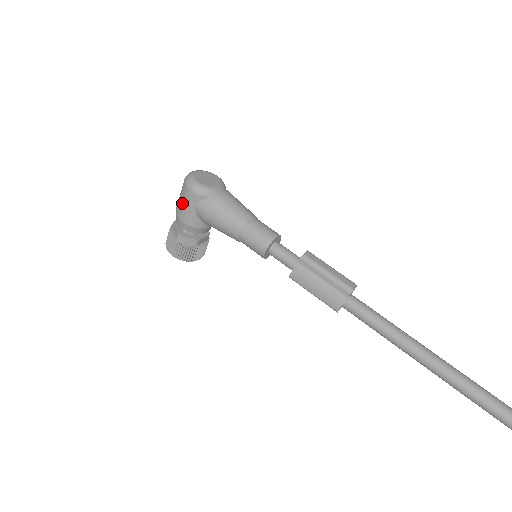
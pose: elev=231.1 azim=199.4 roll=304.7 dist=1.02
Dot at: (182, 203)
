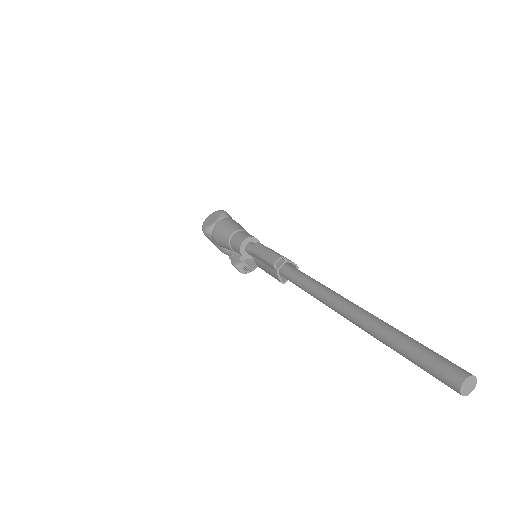
Dot at: occluded
